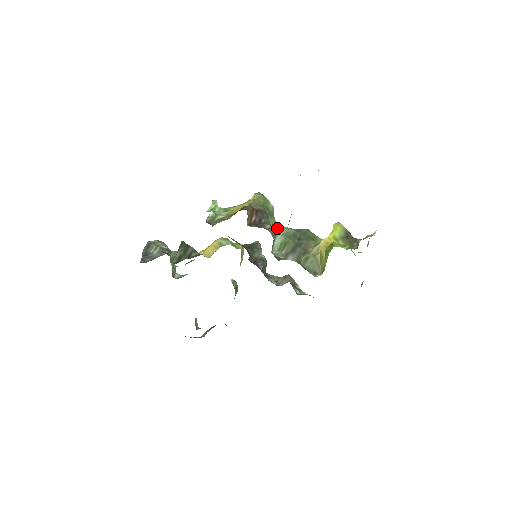
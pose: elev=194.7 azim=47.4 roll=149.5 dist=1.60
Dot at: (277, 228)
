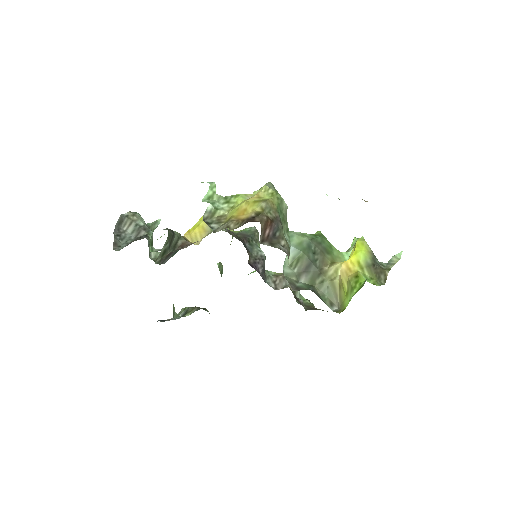
Dot at: (289, 235)
